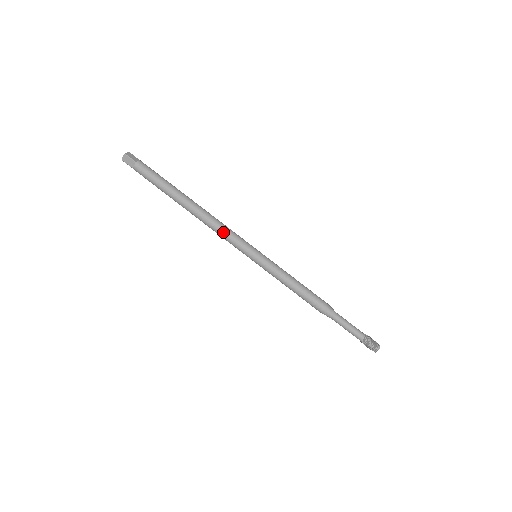
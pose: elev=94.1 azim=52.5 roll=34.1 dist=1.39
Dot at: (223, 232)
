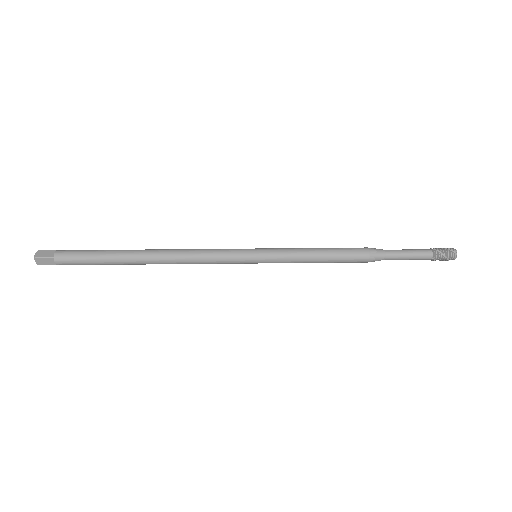
Dot at: (202, 259)
